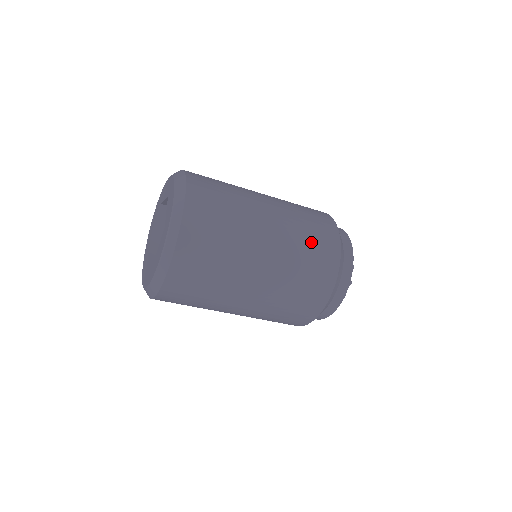
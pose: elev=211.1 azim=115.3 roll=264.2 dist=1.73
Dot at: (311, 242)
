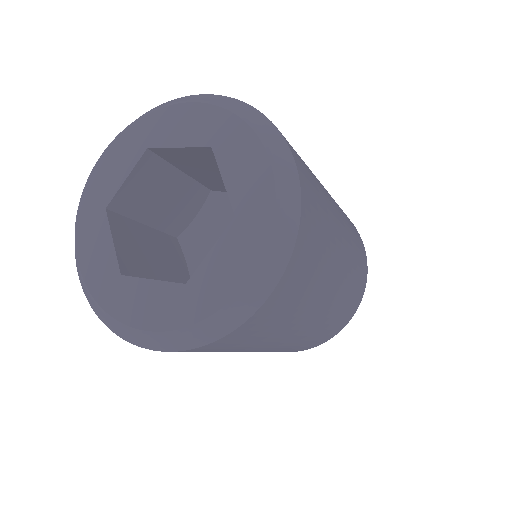
Dot at: (358, 250)
